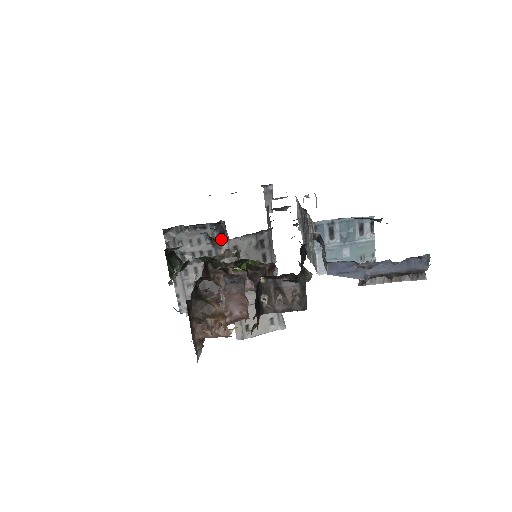
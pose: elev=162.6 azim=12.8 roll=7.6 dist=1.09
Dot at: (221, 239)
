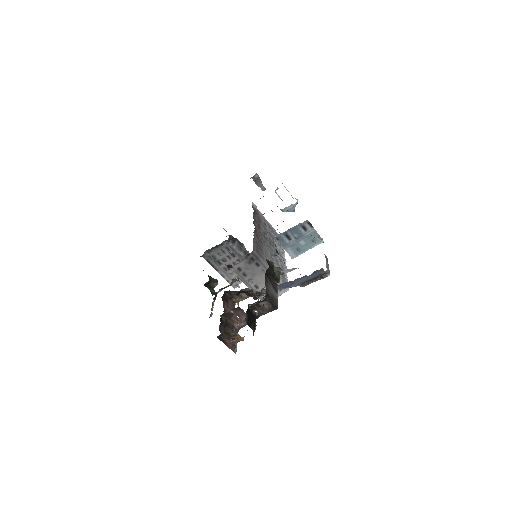
Dot at: occluded
